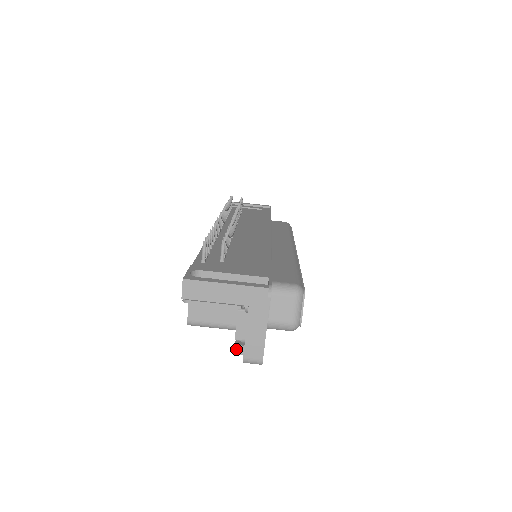
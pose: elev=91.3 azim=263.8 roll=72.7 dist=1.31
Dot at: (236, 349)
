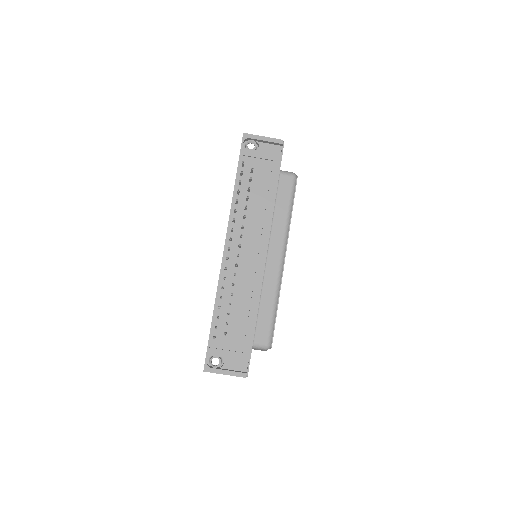
Dot at: occluded
